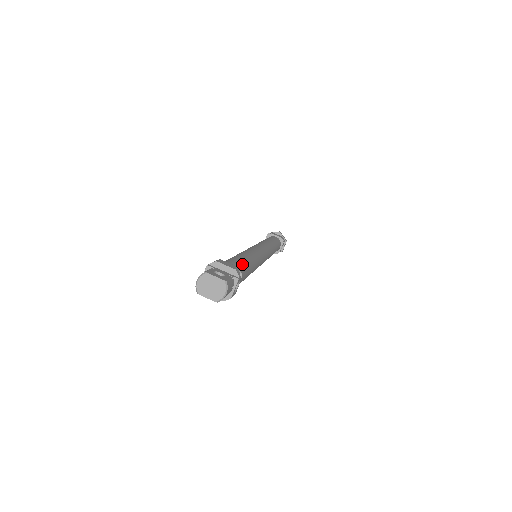
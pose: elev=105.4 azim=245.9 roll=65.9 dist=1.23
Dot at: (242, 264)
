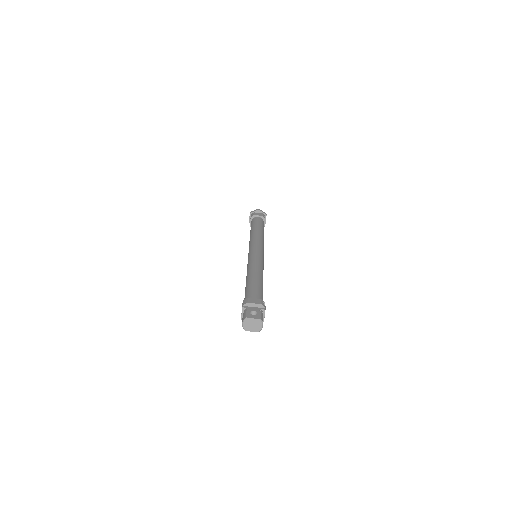
Dot at: (259, 288)
